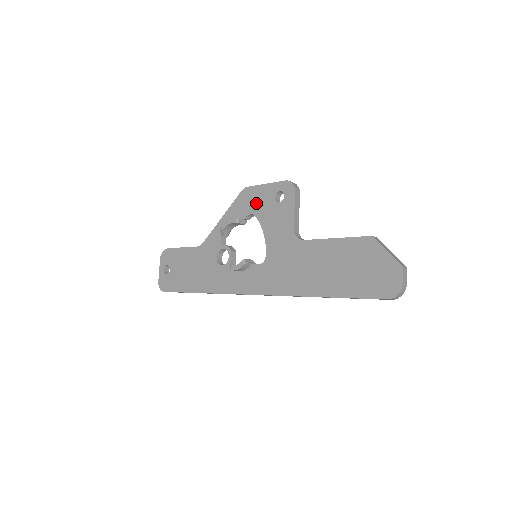
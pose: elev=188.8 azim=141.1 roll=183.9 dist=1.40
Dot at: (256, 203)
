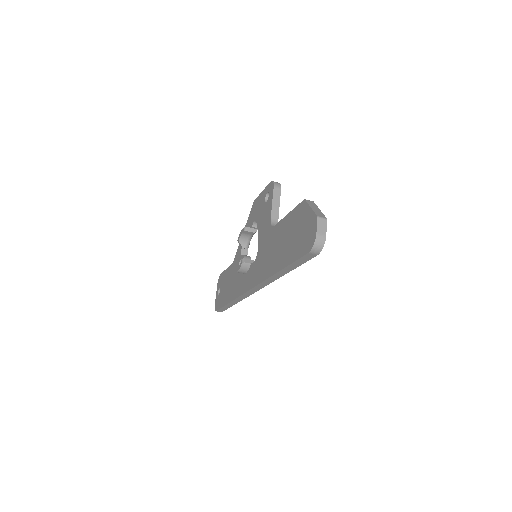
Dot at: (257, 210)
